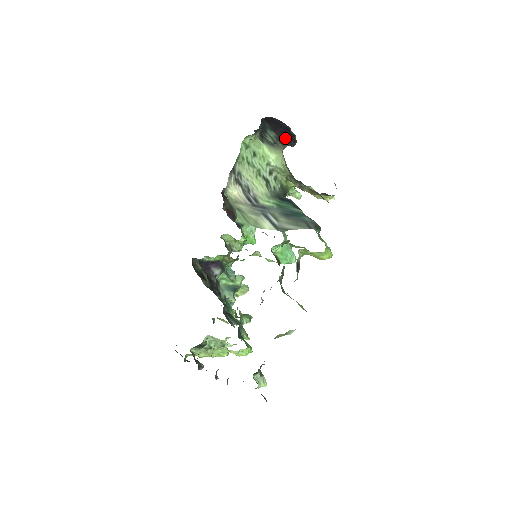
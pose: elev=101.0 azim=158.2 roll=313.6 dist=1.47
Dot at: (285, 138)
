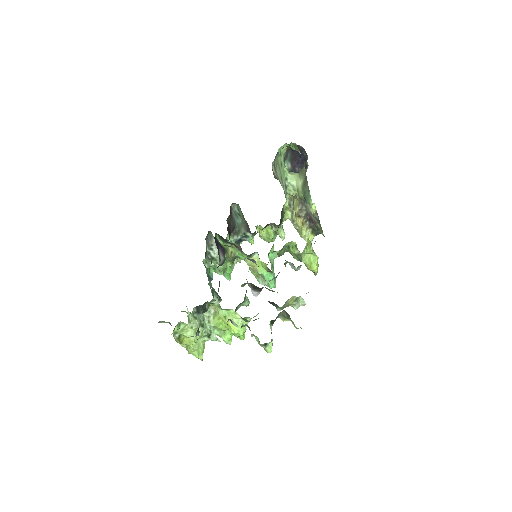
Dot at: (297, 171)
